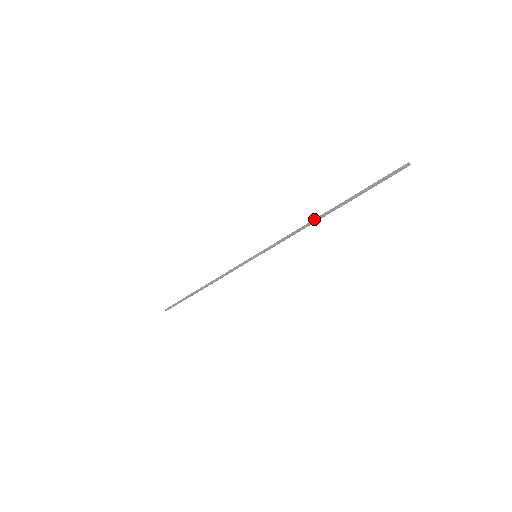
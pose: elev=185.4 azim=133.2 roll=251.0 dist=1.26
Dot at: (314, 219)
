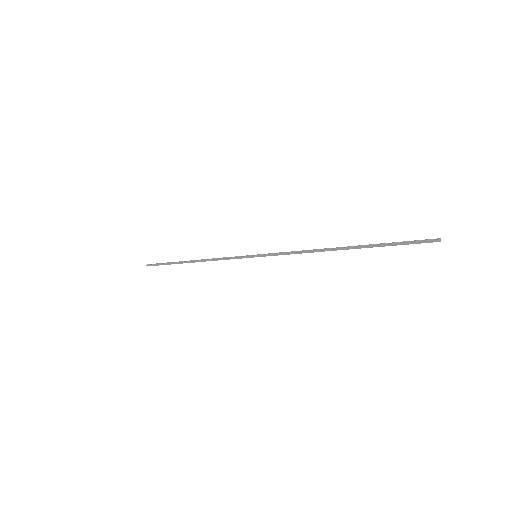
Dot at: (326, 250)
